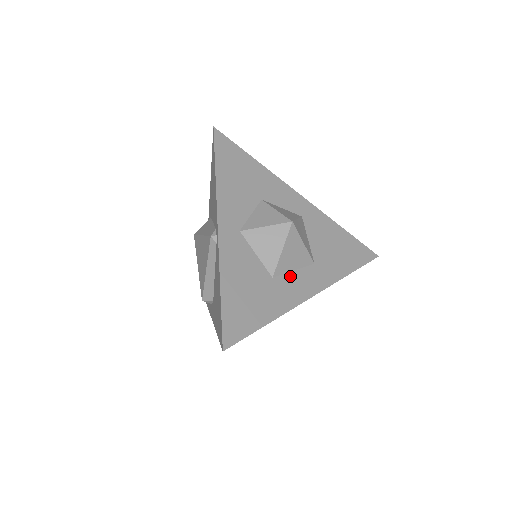
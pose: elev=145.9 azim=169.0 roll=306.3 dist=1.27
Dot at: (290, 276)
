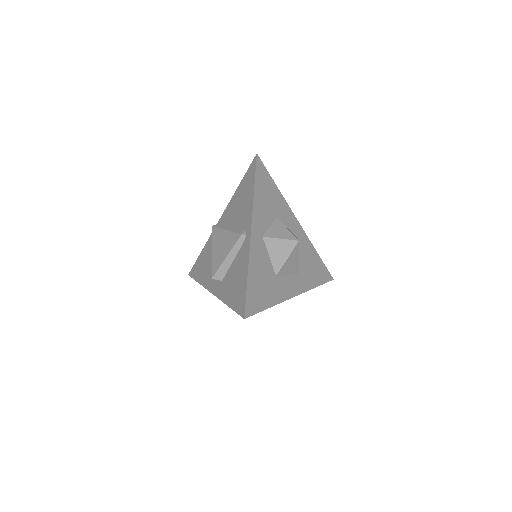
Dot at: (285, 278)
